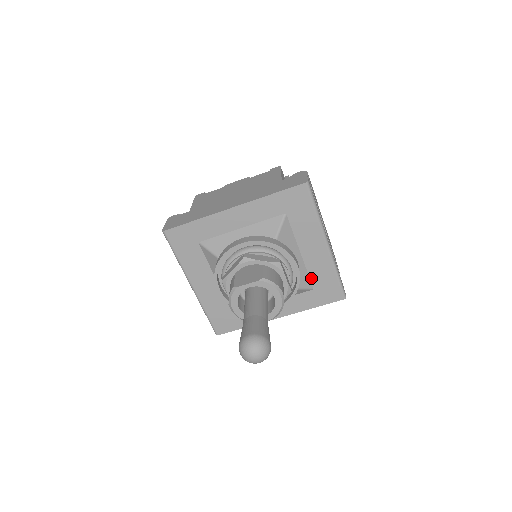
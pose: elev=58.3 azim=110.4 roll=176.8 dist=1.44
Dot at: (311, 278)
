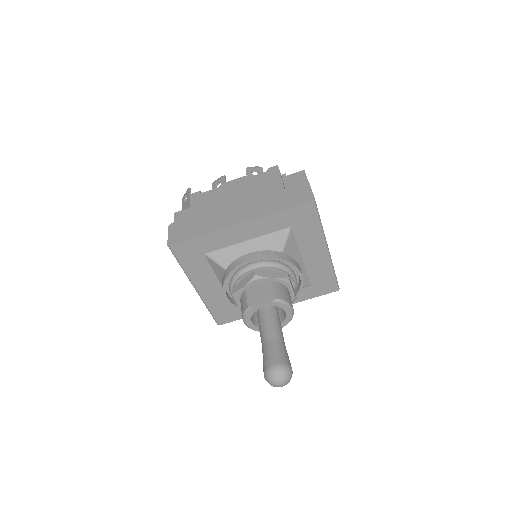
Dot at: (309, 277)
